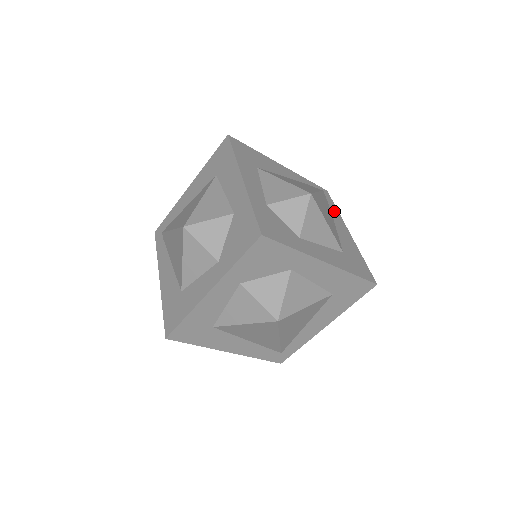
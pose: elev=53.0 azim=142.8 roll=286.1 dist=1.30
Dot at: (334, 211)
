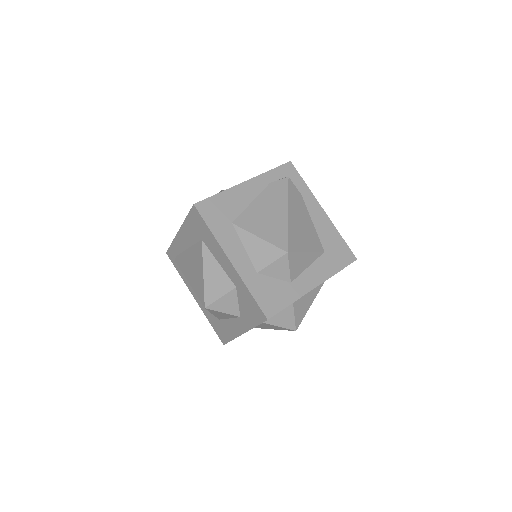
Dot at: (304, 192)
